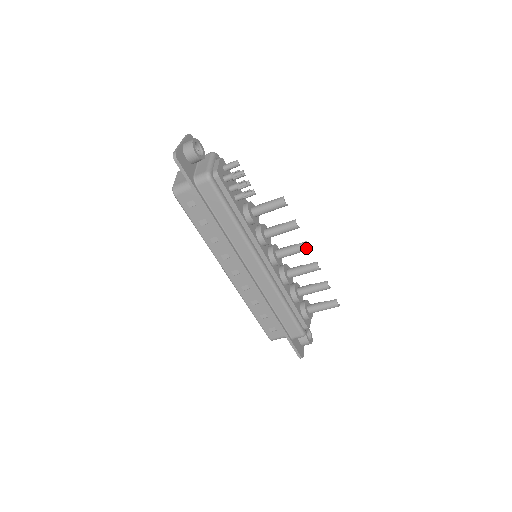
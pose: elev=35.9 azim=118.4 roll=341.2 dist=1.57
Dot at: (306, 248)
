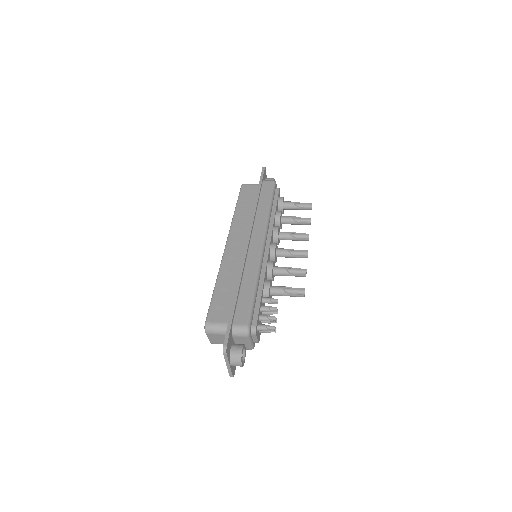
Dot at: occluded
